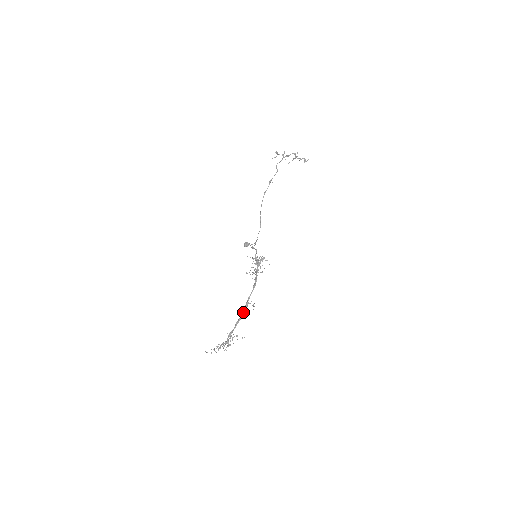
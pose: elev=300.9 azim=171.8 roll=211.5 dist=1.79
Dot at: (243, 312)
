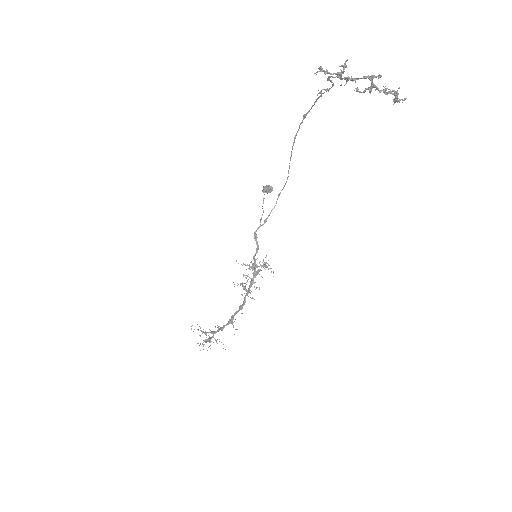
Dot at: (226, 325)
